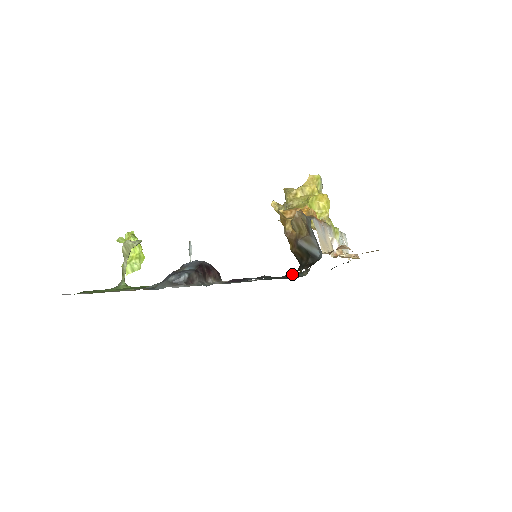
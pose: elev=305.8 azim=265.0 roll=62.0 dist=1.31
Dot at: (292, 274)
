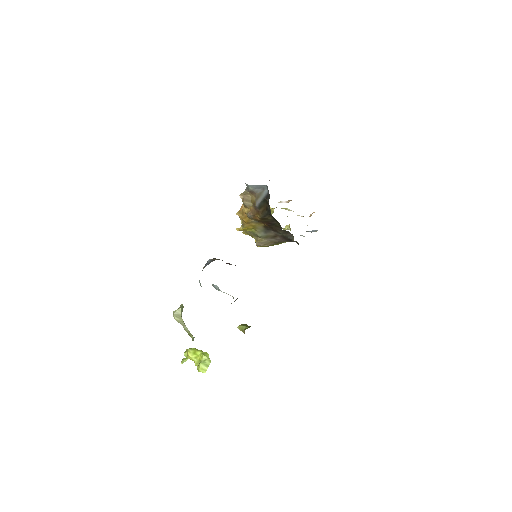
Dot at: occluded
